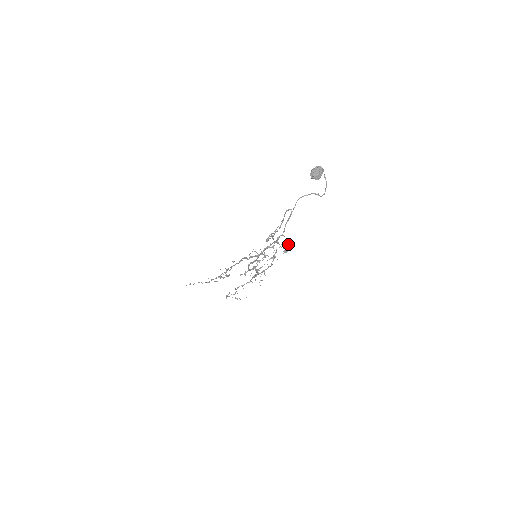
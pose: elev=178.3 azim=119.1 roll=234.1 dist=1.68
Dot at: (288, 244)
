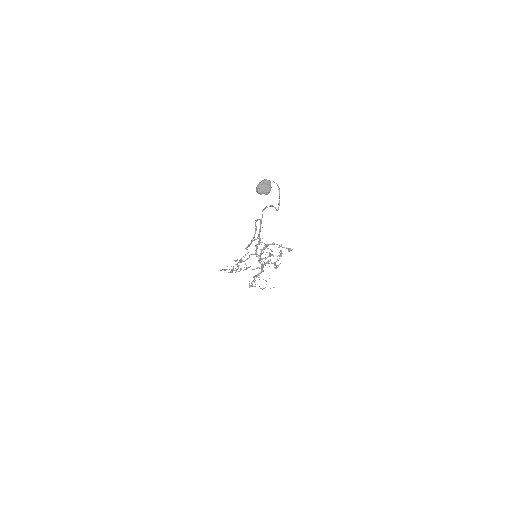
Dot at: occluded
